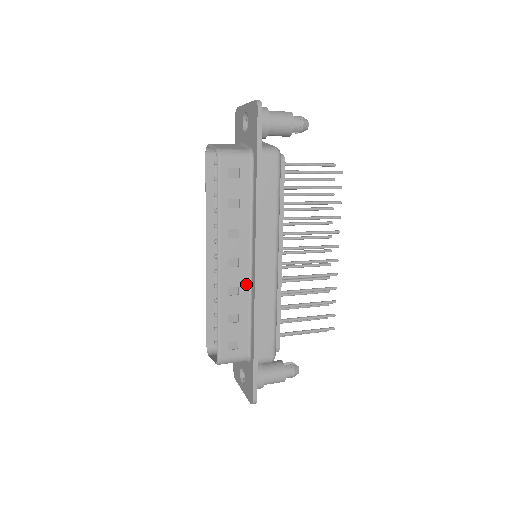
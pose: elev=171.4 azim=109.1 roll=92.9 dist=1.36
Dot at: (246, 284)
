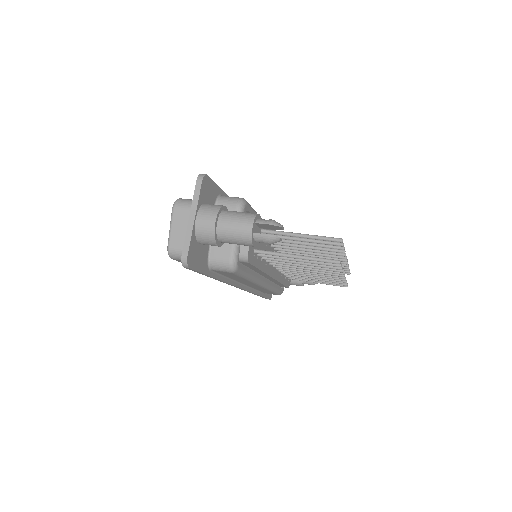
Dot at: occluded
